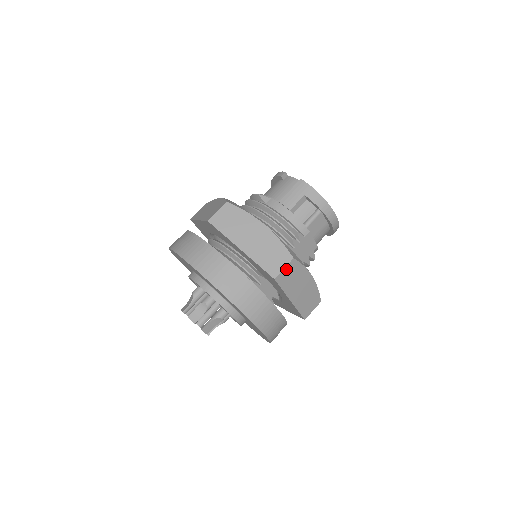
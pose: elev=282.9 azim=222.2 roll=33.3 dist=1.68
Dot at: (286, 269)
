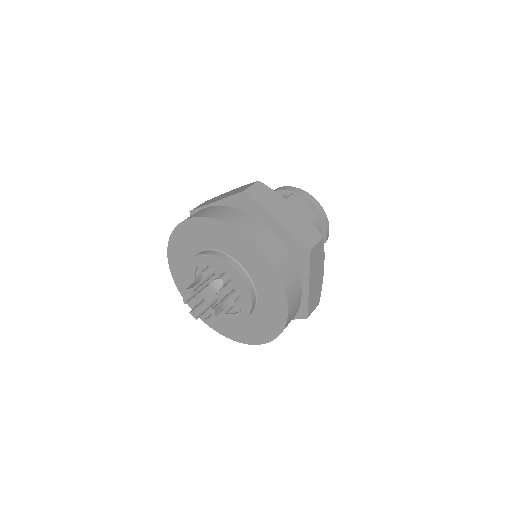
Dot at: (254, 187)
